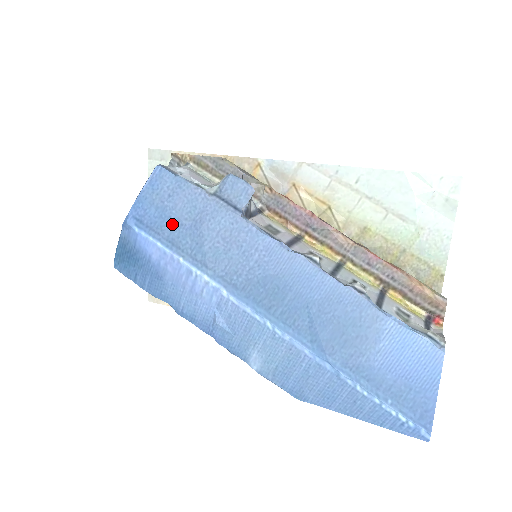
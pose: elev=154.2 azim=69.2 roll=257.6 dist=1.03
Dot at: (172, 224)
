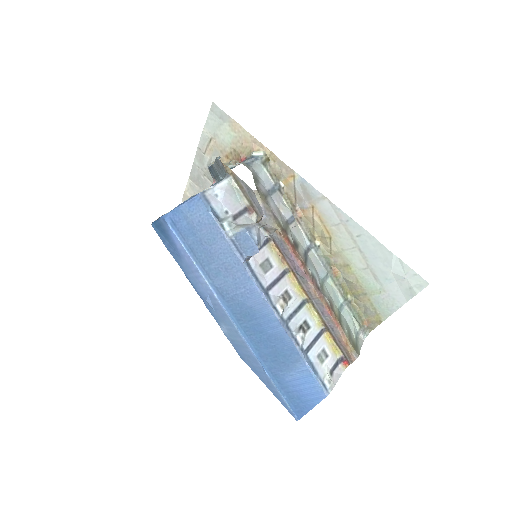
Dot at: (195, 239)
